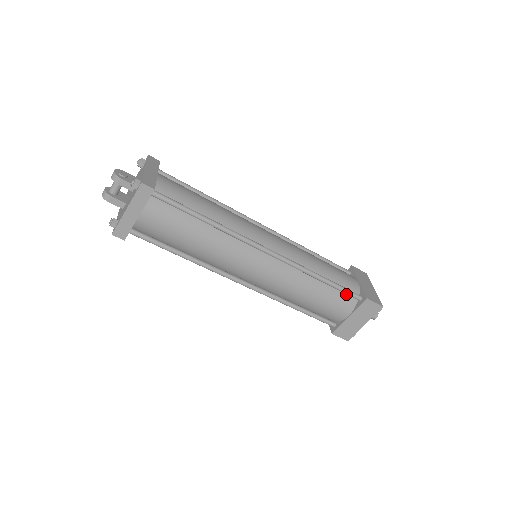
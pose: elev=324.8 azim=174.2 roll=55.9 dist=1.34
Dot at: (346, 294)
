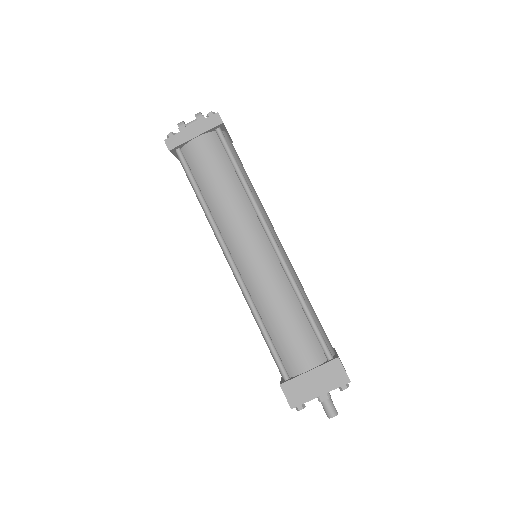
Dot at: (319, 343)
